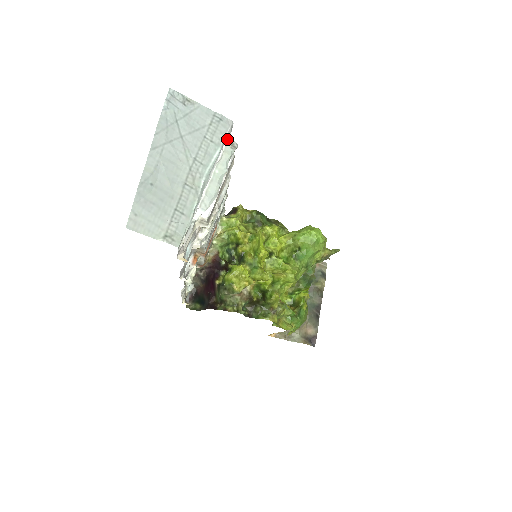
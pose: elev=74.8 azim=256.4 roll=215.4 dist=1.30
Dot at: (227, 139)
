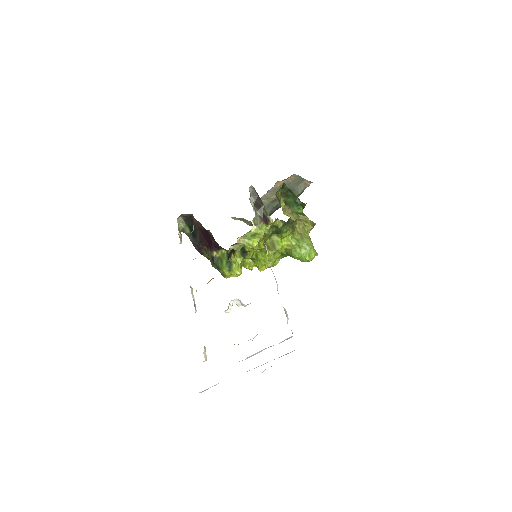
Dot at: occluded
